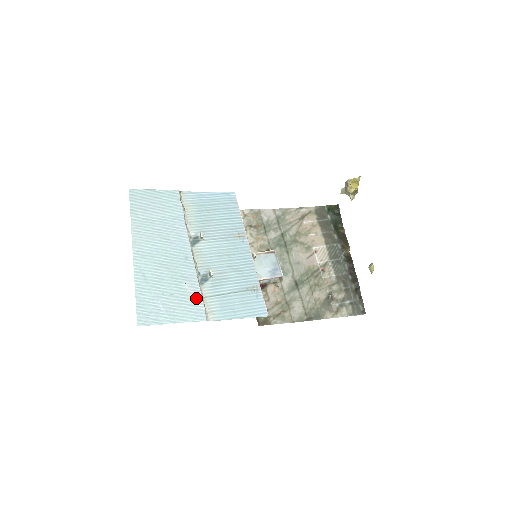
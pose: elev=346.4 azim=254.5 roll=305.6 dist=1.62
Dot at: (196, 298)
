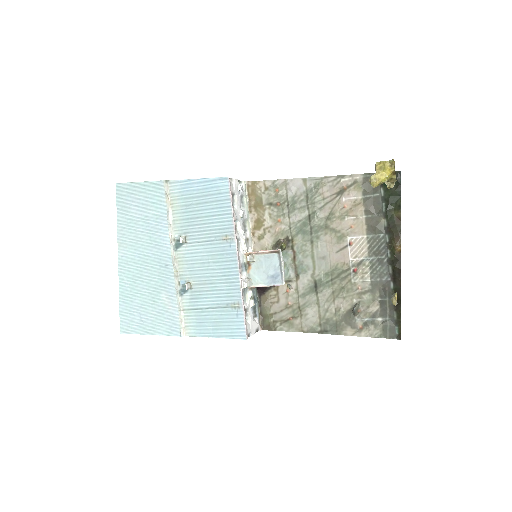
Dot at: (172, 311)
